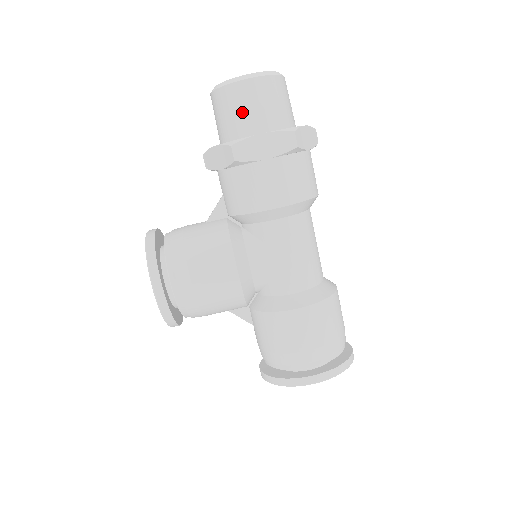
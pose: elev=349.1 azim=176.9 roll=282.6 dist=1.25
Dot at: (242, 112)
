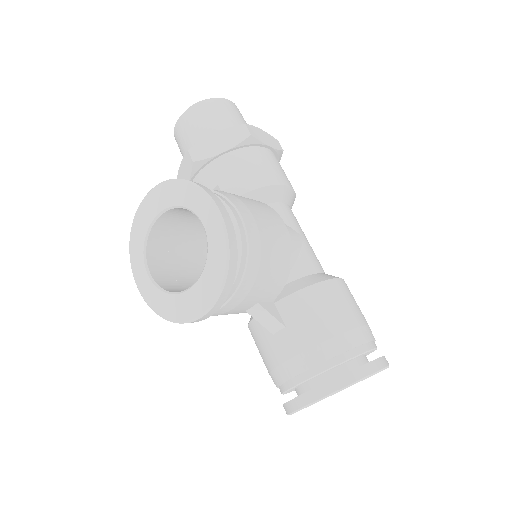
Dot at: (233, 117)
